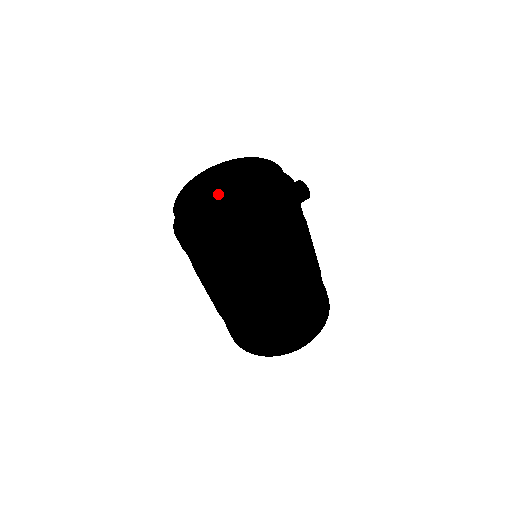
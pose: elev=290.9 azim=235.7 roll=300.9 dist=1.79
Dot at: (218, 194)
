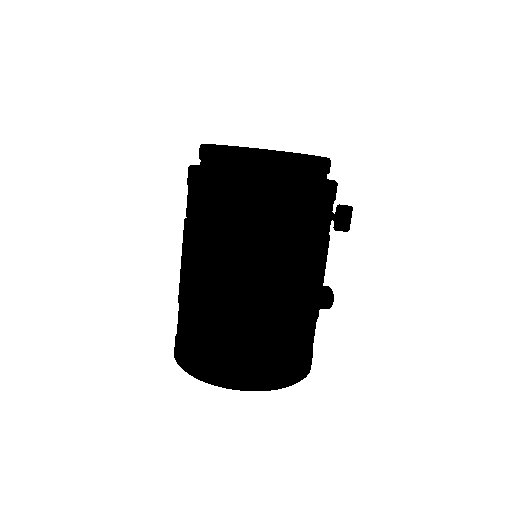
Dot at: occluded
